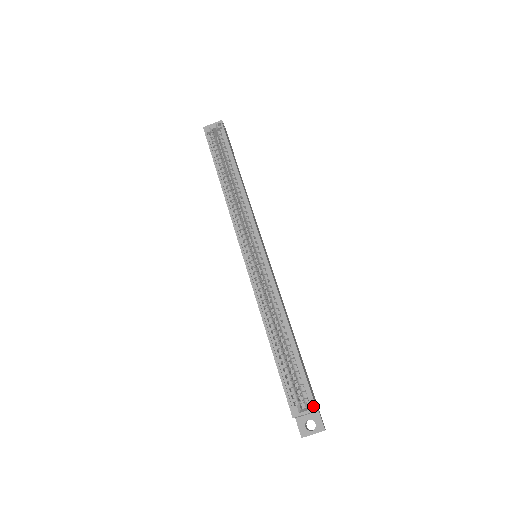
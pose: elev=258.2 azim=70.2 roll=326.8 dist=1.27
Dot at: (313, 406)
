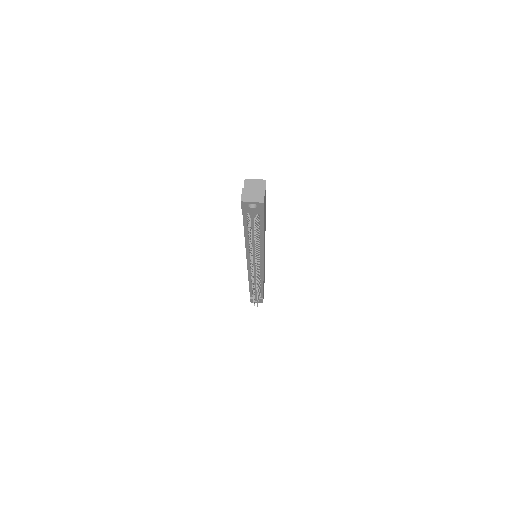
Dot at: (263, 188)
